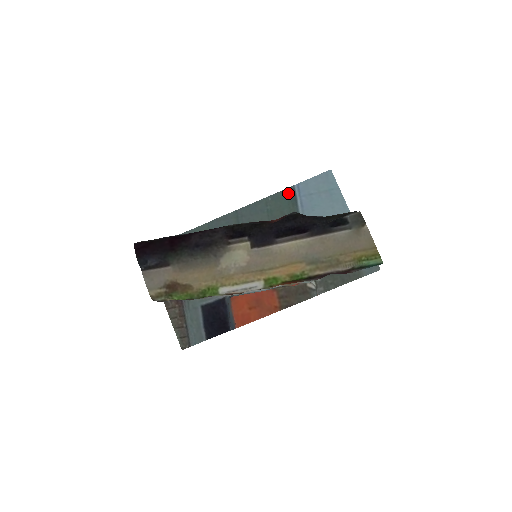
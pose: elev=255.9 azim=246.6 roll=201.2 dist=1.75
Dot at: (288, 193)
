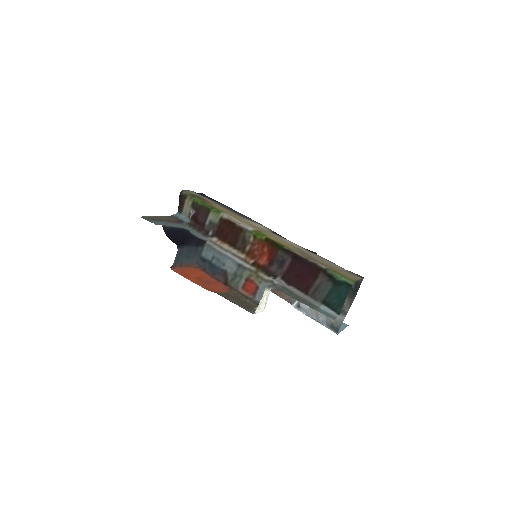
Dot at: occluded
